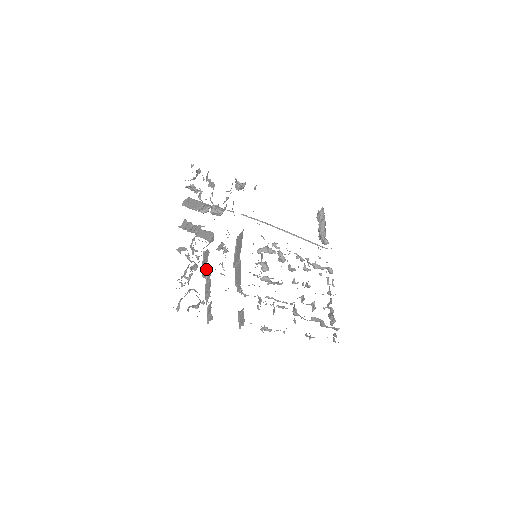
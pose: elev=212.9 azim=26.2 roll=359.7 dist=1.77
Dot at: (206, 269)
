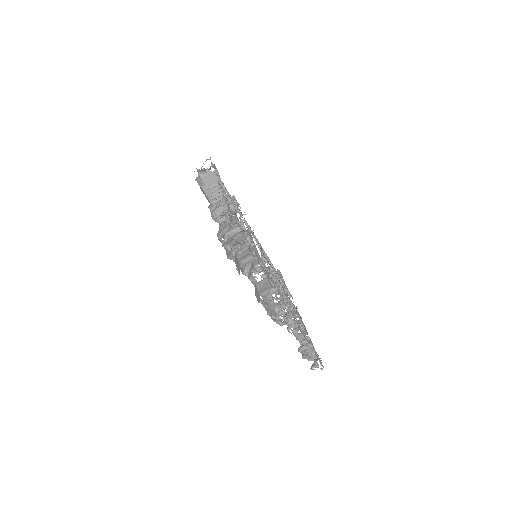
Dot at: (236, 226)
